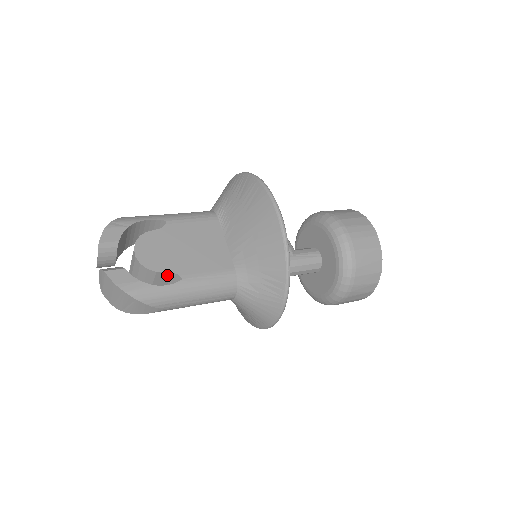
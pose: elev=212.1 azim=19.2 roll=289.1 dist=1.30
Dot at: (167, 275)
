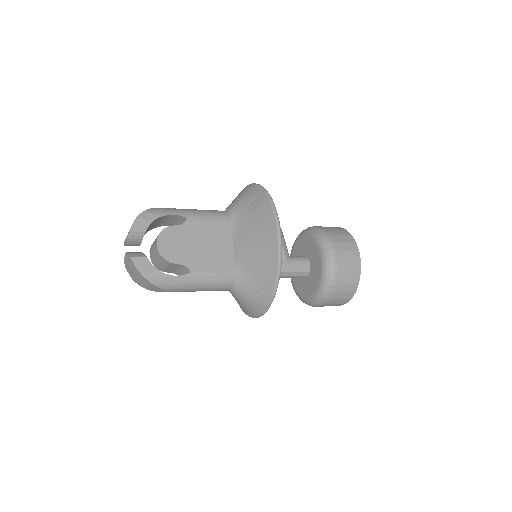
Dot at: (179, 266)
